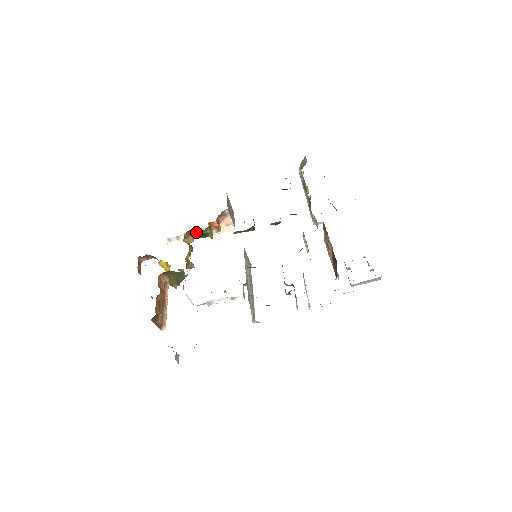
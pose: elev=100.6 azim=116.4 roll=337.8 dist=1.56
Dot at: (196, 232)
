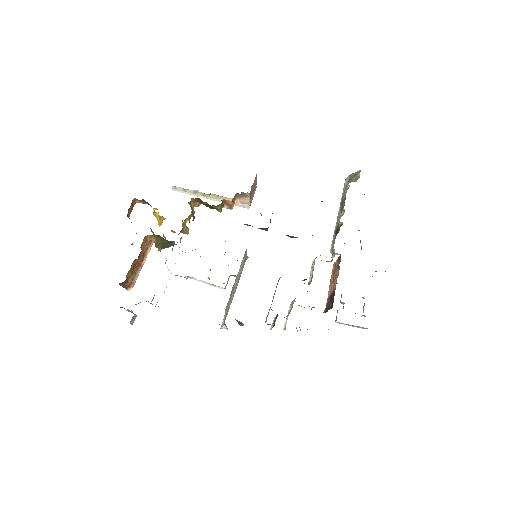
Dot at: (205, 202)
